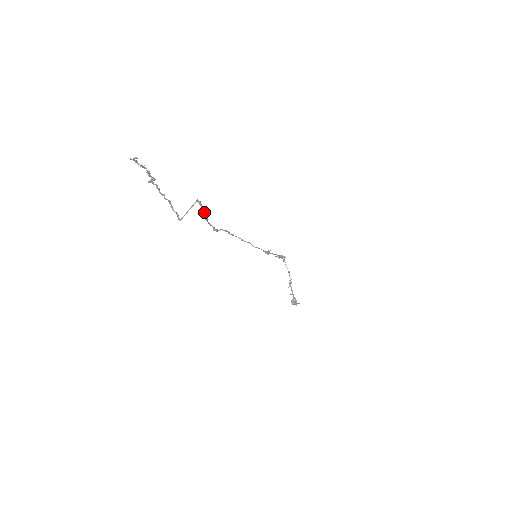
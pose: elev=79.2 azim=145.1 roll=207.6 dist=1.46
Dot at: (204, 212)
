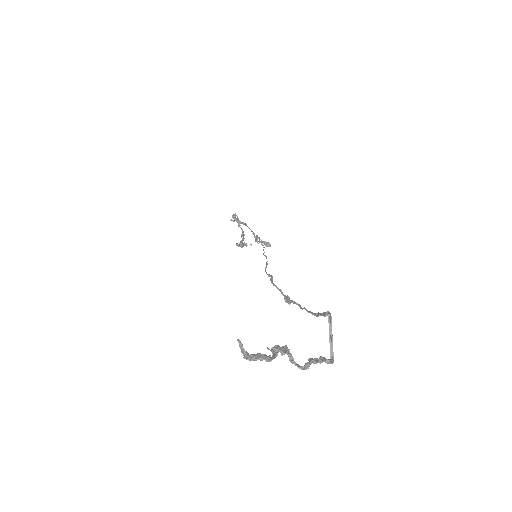
Dot at: (323, 314)
